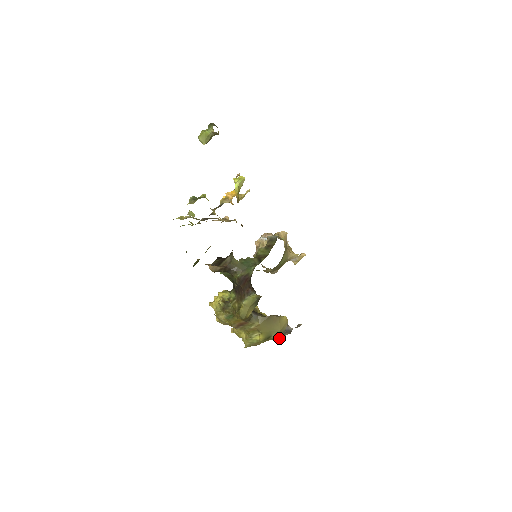
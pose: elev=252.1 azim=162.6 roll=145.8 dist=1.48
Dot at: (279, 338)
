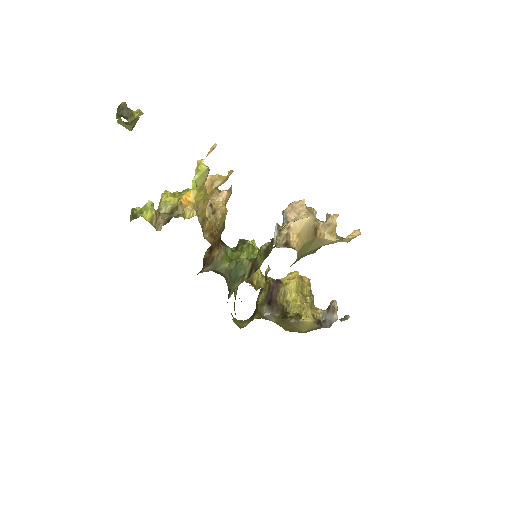
Dot at: (314, 329)
